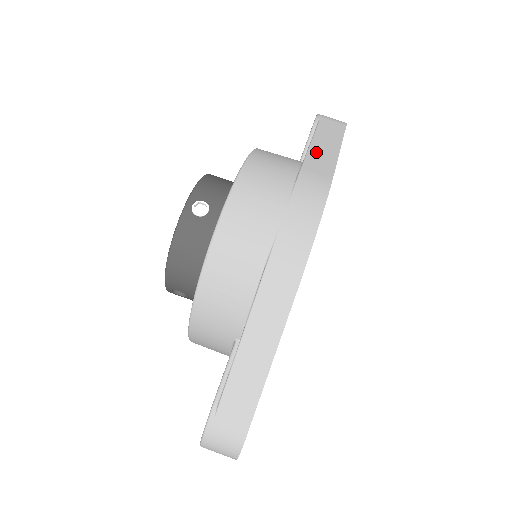
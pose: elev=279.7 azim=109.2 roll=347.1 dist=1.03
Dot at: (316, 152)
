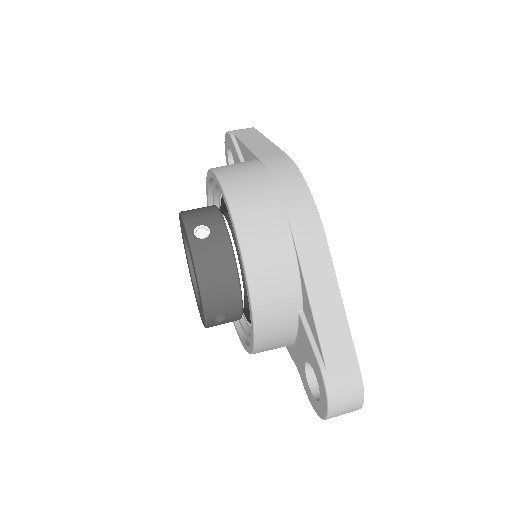
Dot at: (256, 148)
